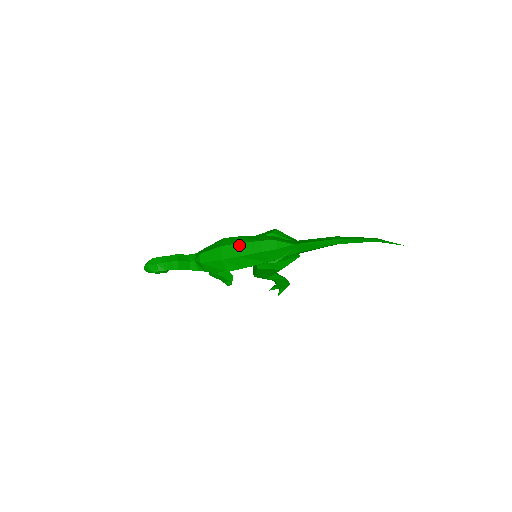
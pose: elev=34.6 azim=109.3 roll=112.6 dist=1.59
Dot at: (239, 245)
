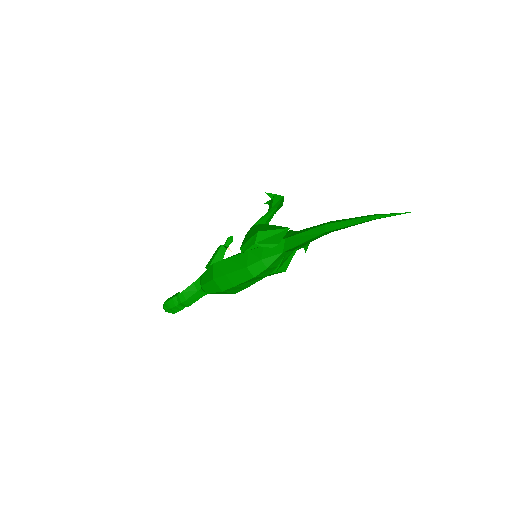
Dot at: (229, 276)
